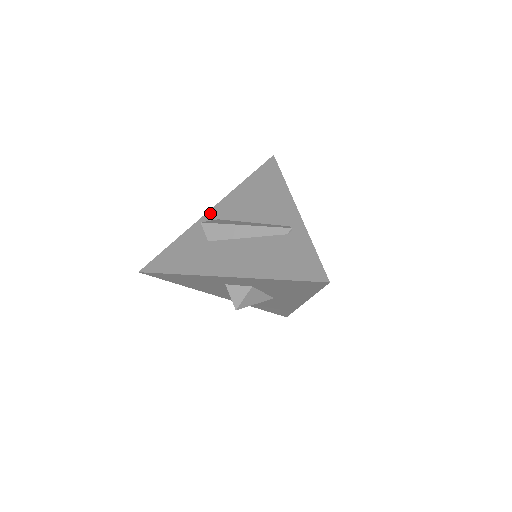
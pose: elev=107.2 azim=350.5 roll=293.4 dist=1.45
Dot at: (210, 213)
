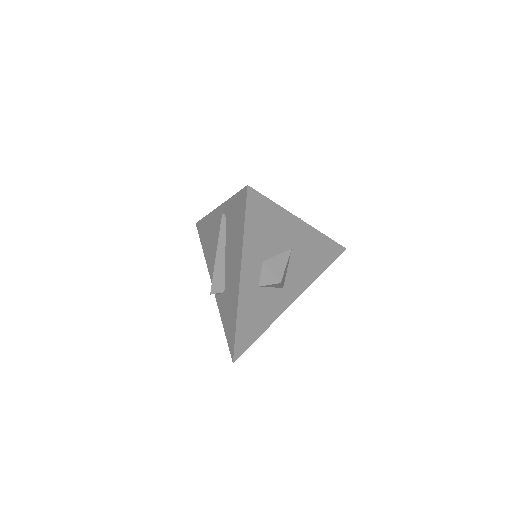
Dot at: occluded
